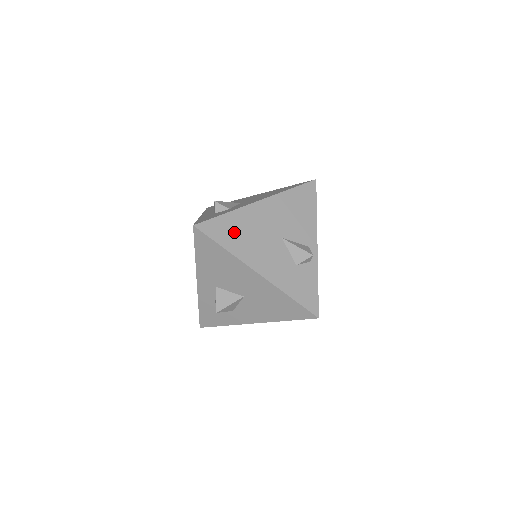
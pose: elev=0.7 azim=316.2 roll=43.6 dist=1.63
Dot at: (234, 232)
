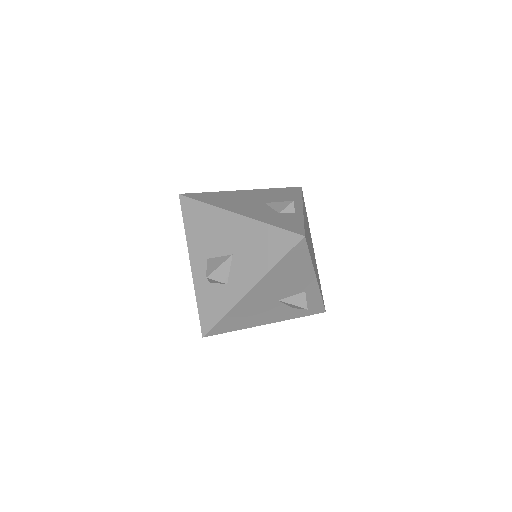
Dot at: (217, 198)
